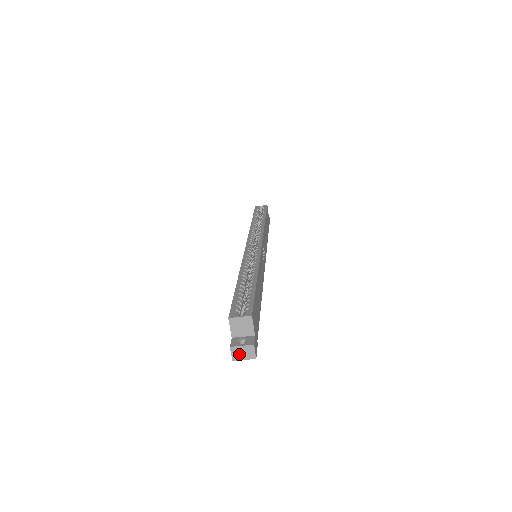
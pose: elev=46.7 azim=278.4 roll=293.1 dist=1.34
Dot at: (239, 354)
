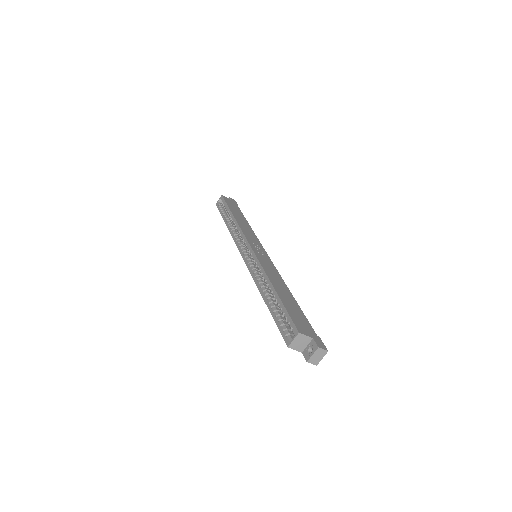
Dot at: (316, 359)
